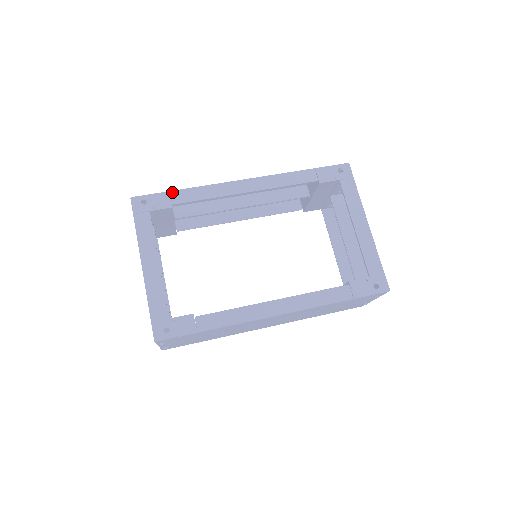
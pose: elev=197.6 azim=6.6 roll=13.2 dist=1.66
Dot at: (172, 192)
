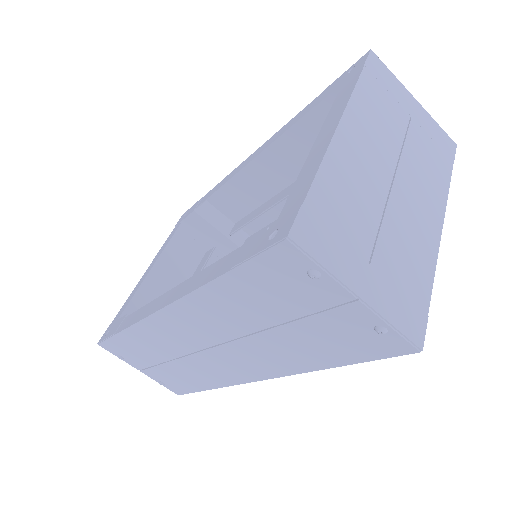
Dot at: occluded
